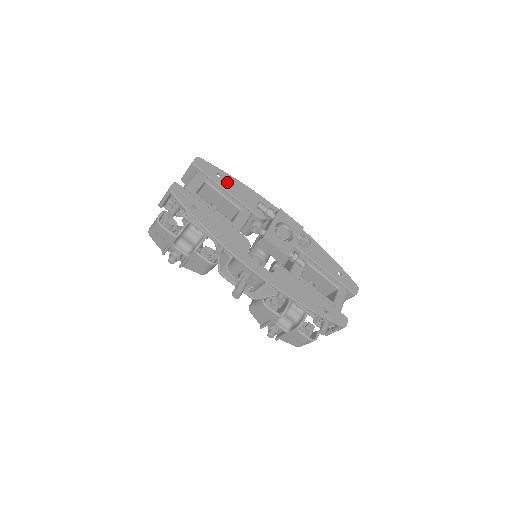
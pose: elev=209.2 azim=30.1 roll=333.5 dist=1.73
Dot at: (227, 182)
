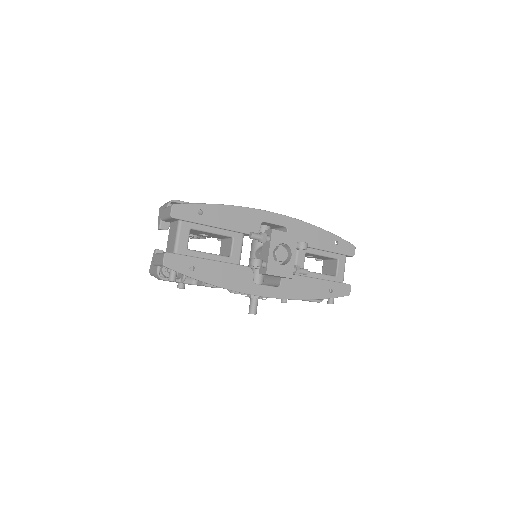
Dot at: (211, 215)
